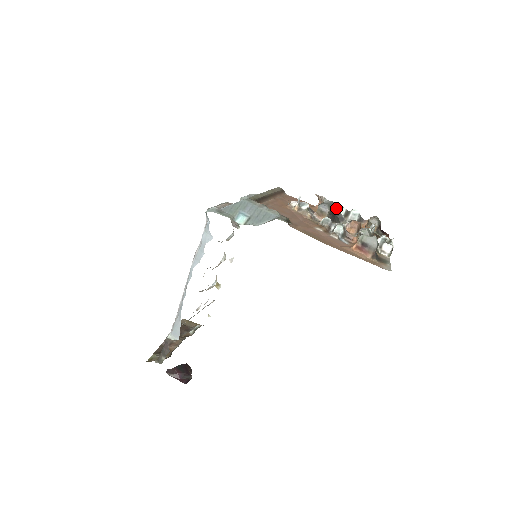
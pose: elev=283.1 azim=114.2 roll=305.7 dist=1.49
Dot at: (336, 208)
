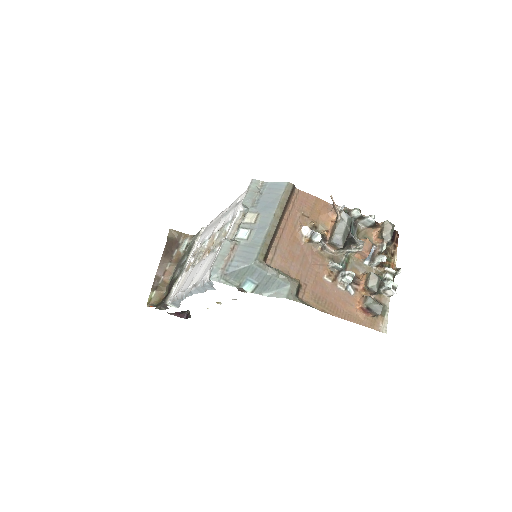
Dot at: (351, 222)
